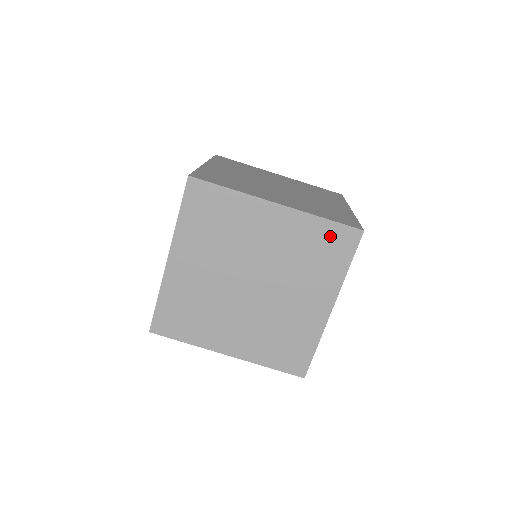
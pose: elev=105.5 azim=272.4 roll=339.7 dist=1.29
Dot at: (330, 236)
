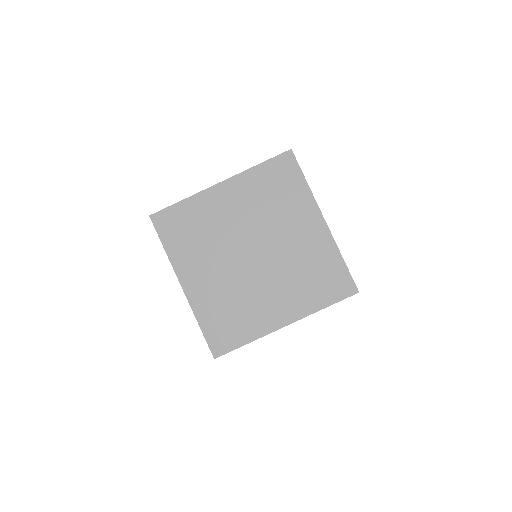
Dot at: occluded
